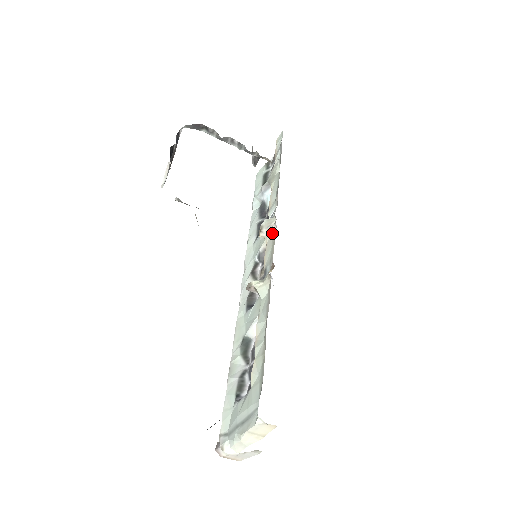
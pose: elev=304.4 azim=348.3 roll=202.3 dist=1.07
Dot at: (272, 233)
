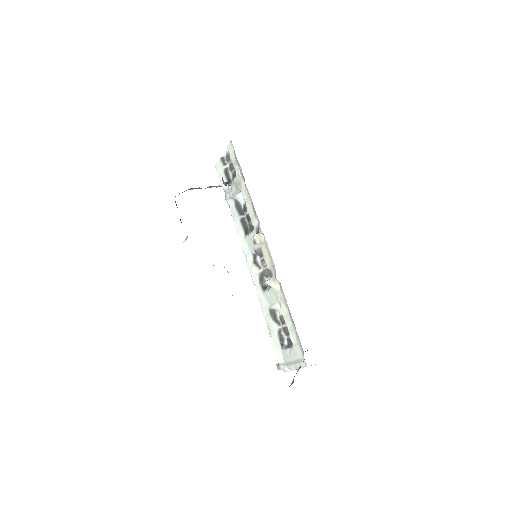
Dot at: (265, 245)
